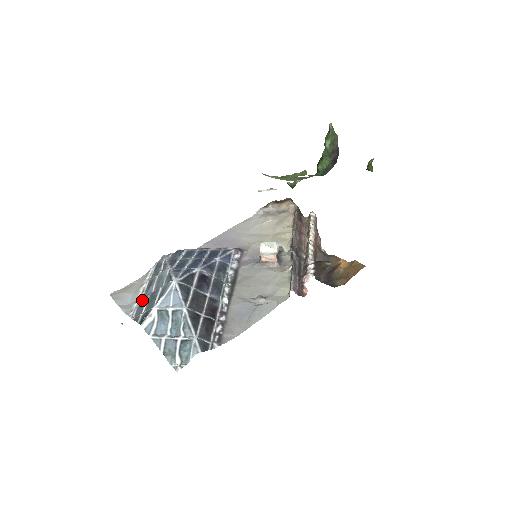
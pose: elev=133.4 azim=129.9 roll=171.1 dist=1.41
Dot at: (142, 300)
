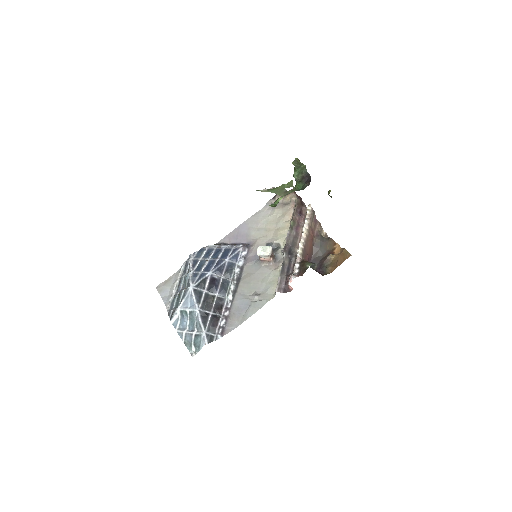
Dot at: (174, 297)
